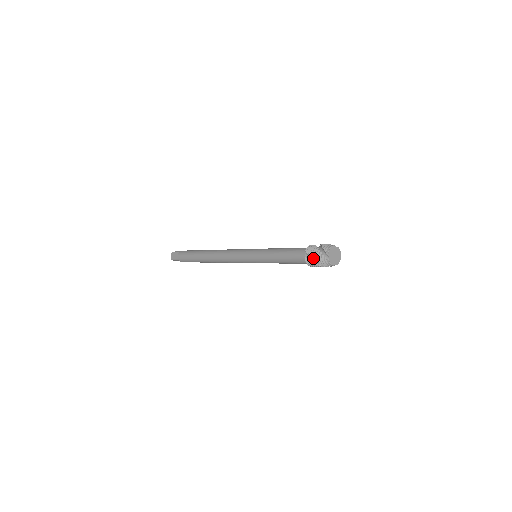
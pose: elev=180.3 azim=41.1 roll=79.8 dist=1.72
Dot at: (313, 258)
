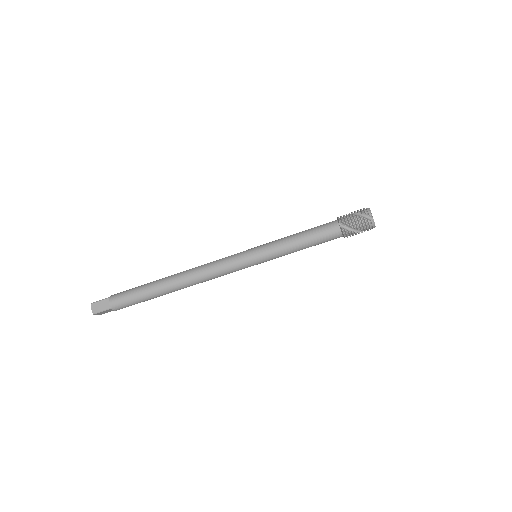
Dot at: (354, 225)
